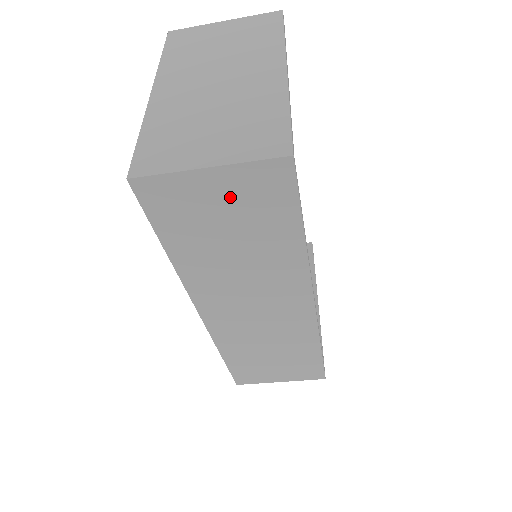
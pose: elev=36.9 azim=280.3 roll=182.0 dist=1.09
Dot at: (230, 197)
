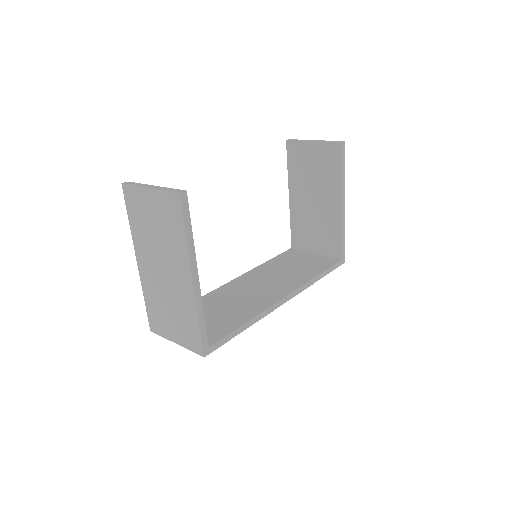
Dot at: occluded
